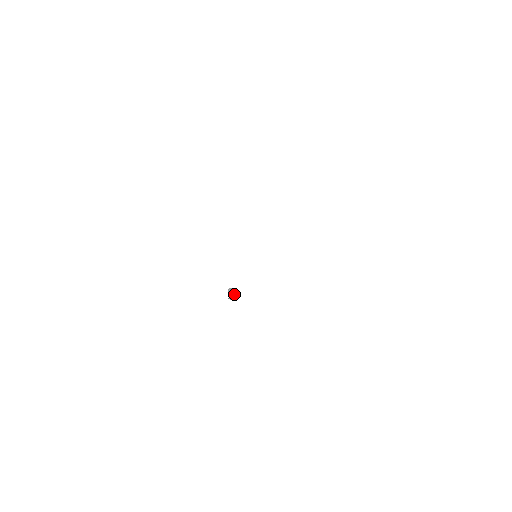
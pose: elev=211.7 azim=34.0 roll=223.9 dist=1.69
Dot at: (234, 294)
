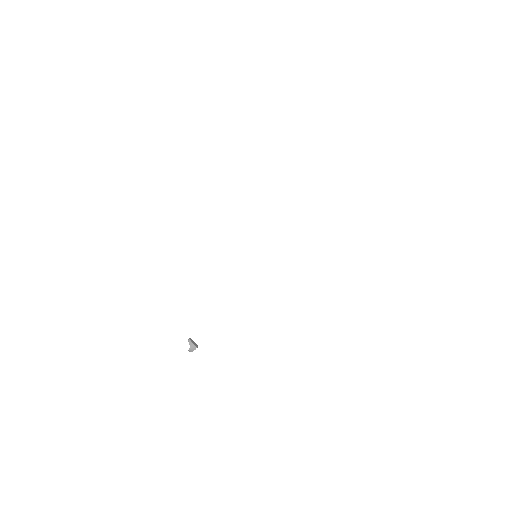
Dot at: (195, 344)
